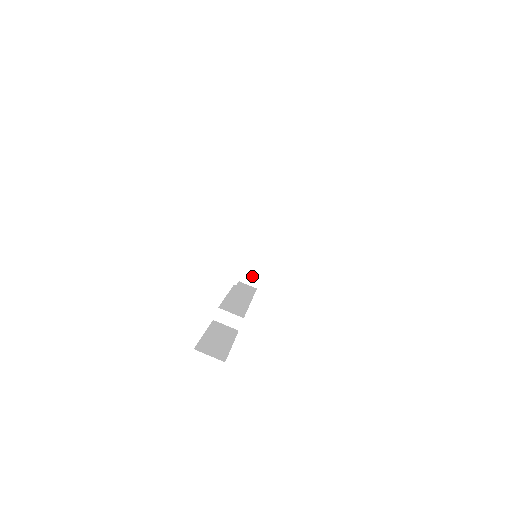
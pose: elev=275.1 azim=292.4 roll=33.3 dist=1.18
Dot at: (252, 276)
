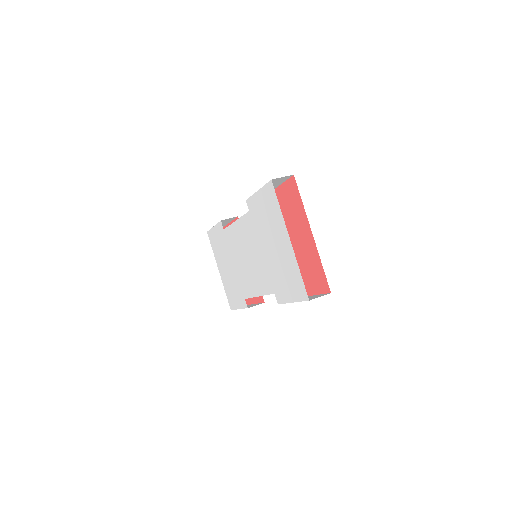
Dot at: occluded
